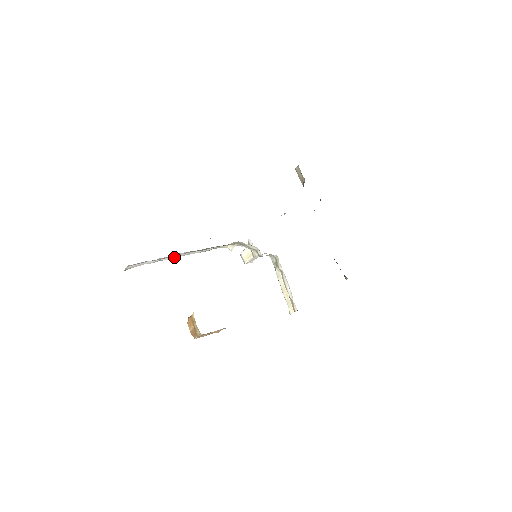
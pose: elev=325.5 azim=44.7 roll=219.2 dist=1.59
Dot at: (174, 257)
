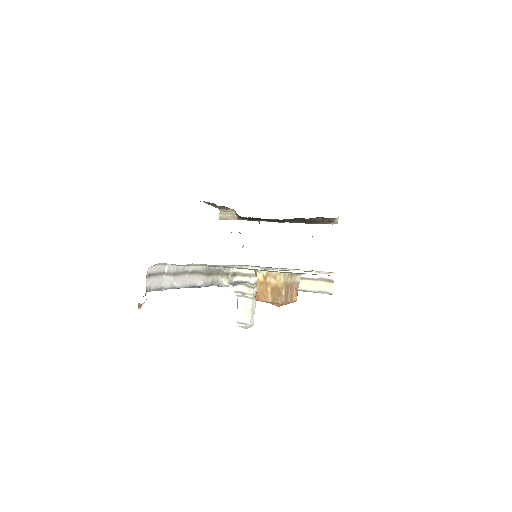
Dot at: (185, 284)
